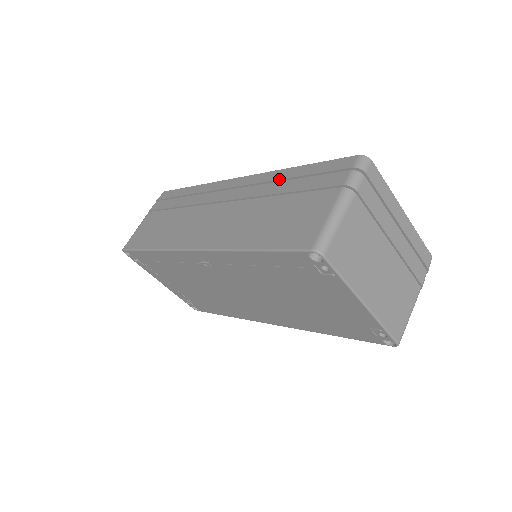
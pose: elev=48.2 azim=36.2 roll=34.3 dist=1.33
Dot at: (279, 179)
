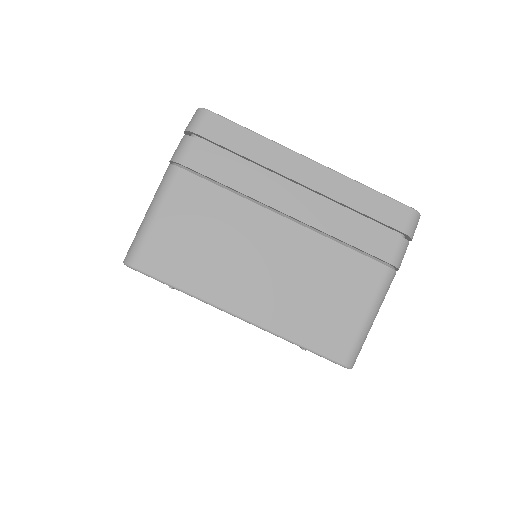
Dot at: occluded
